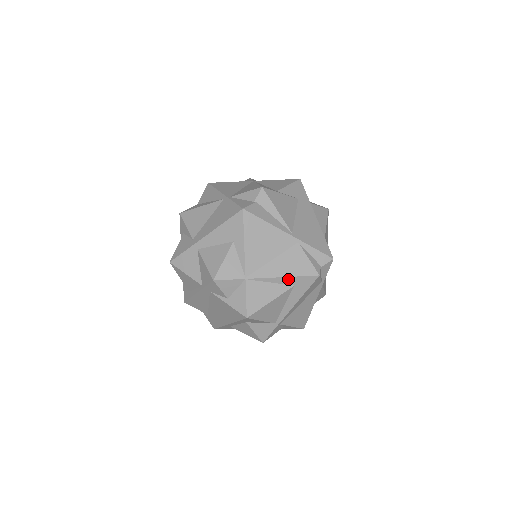
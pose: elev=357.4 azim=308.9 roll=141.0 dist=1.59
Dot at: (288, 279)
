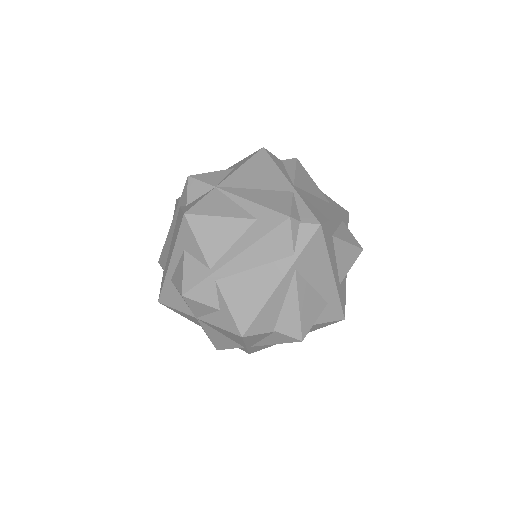
Dot at: (255, 207)
